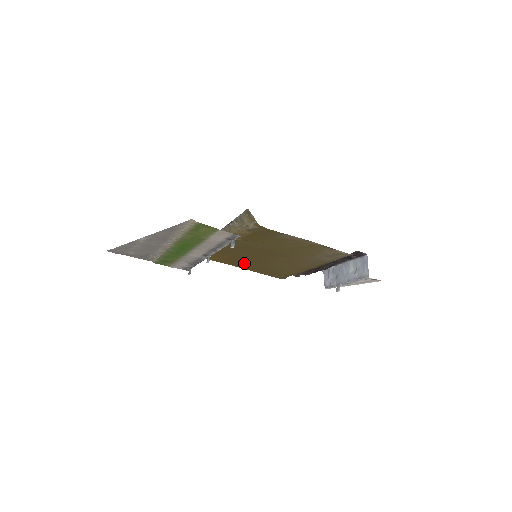
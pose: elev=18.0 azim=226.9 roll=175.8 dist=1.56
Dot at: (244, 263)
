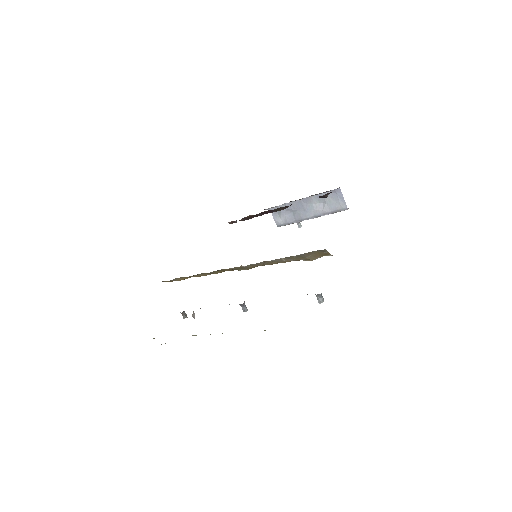
Dot at: occluded
